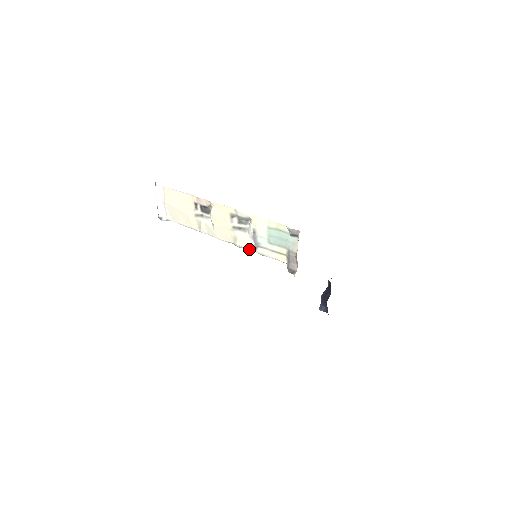
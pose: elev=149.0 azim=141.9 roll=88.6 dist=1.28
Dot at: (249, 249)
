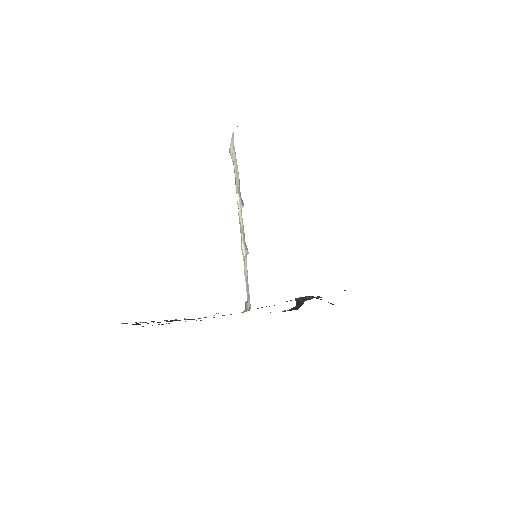
Dot at: (243, 259)
